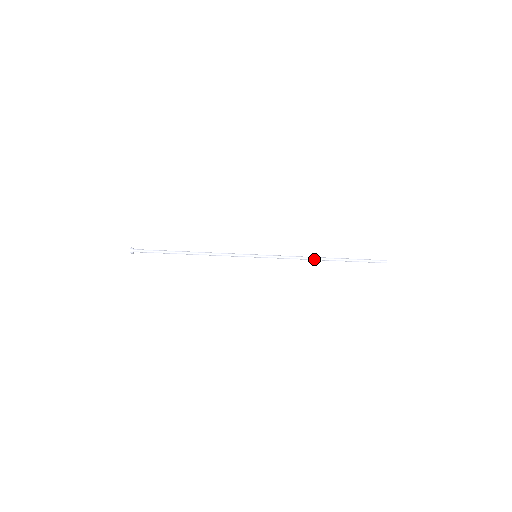
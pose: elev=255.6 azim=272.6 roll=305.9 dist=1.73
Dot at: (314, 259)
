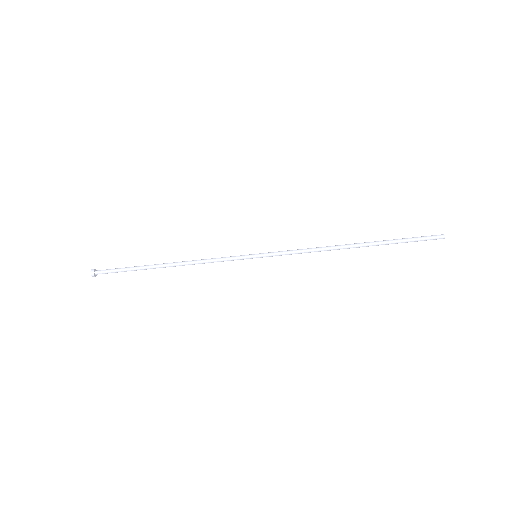
Dot at: (337, 249)
